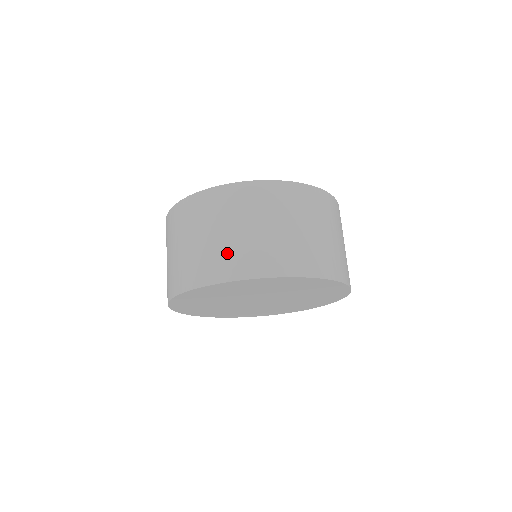
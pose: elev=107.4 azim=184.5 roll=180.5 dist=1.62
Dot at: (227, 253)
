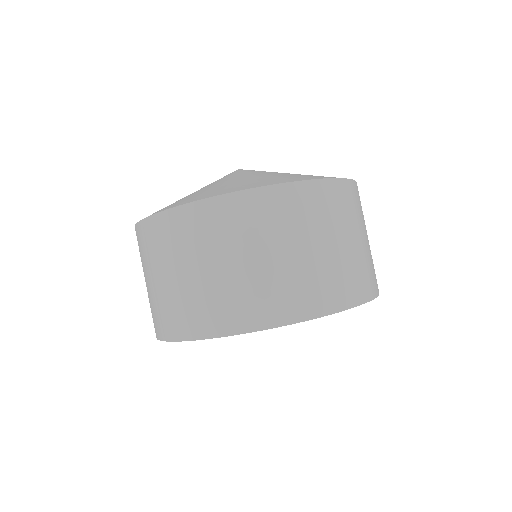
Dot at: (351, 270)
